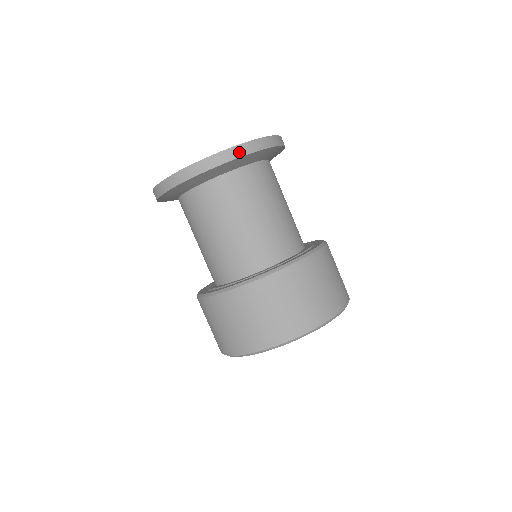
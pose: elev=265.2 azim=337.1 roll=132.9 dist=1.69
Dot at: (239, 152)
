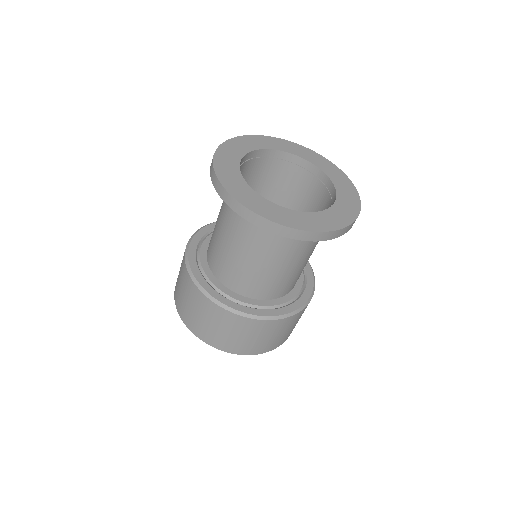
Dot at: (325, 237)
